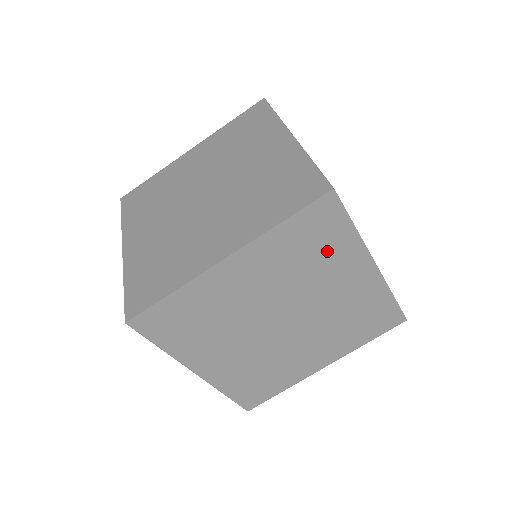
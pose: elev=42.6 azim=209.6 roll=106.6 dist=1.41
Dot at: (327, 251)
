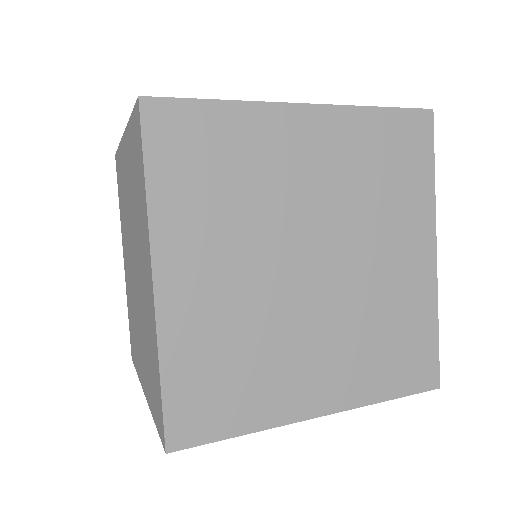
Dot at: occluded
